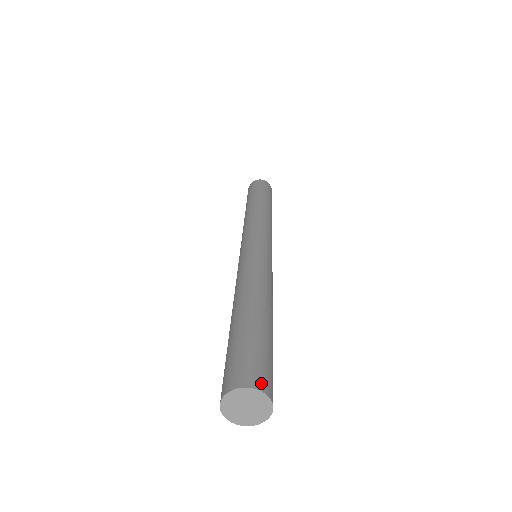
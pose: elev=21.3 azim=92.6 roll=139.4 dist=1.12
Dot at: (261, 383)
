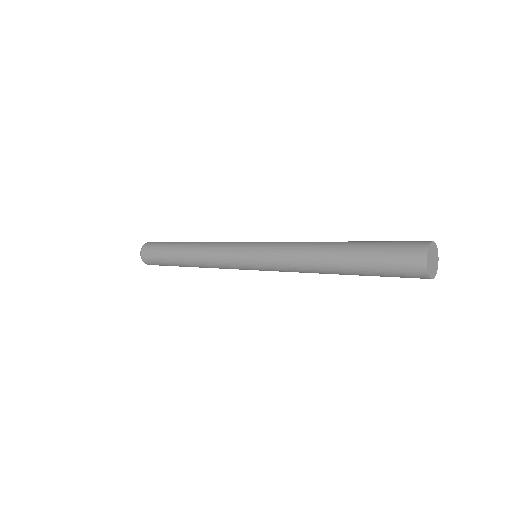
Dot at: occluded
